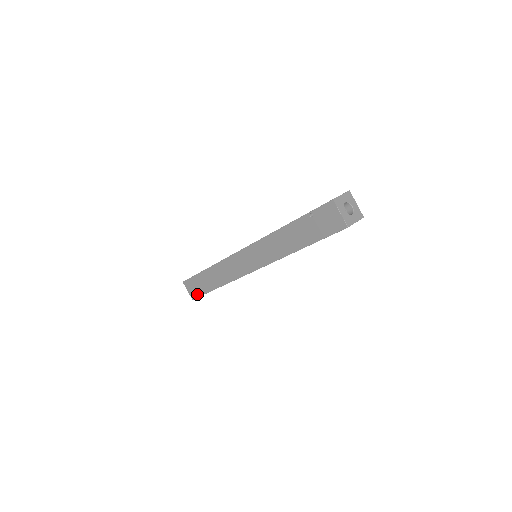
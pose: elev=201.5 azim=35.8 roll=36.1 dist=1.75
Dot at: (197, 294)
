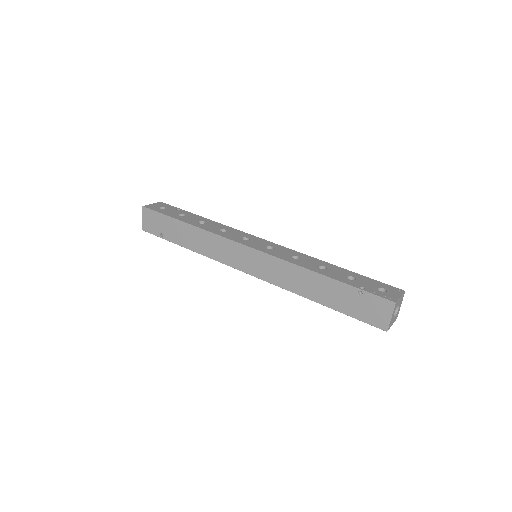
Dot at: occluded
